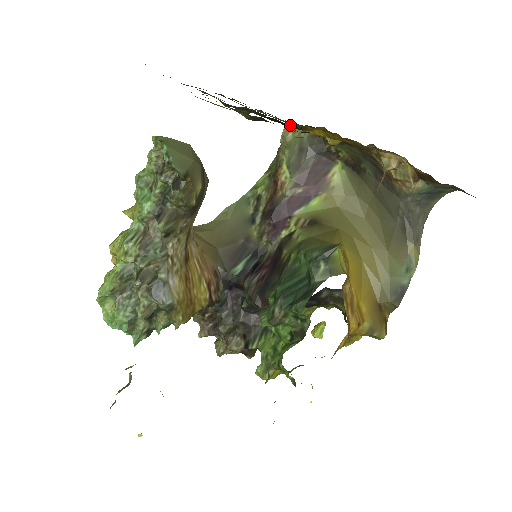
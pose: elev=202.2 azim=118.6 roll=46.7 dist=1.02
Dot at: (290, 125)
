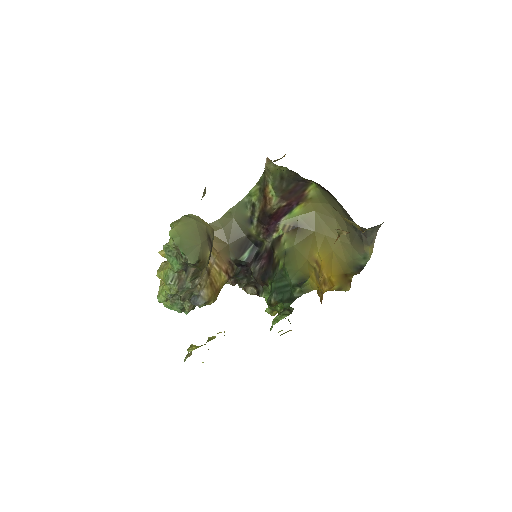
Dot at: (271, 161)
